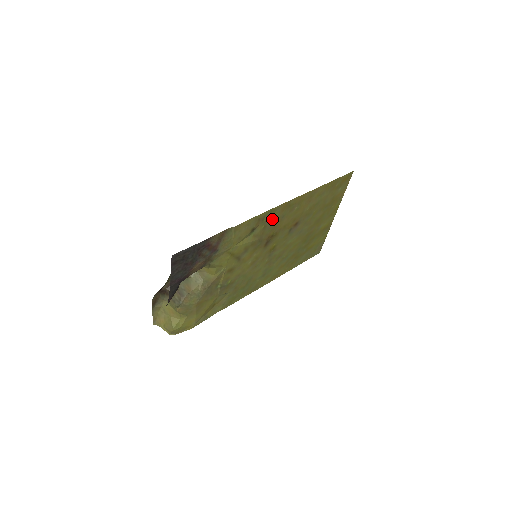
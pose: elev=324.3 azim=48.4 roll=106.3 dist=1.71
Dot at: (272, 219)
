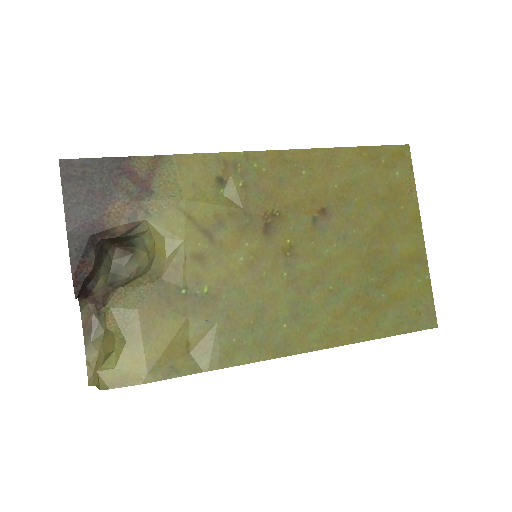
Dot at: (257, 176)
